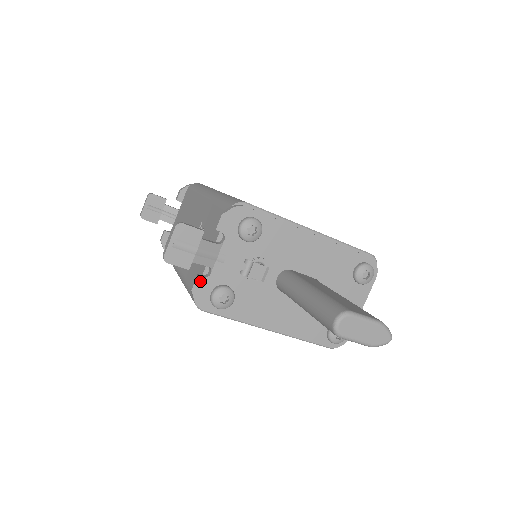
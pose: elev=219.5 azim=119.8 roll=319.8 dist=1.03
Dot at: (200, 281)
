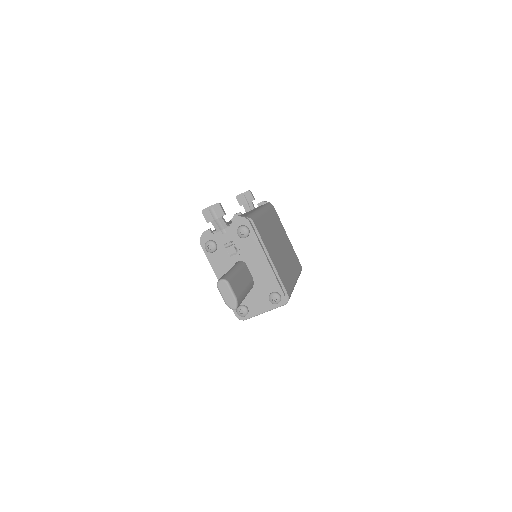
Dot at: (209, 232)
